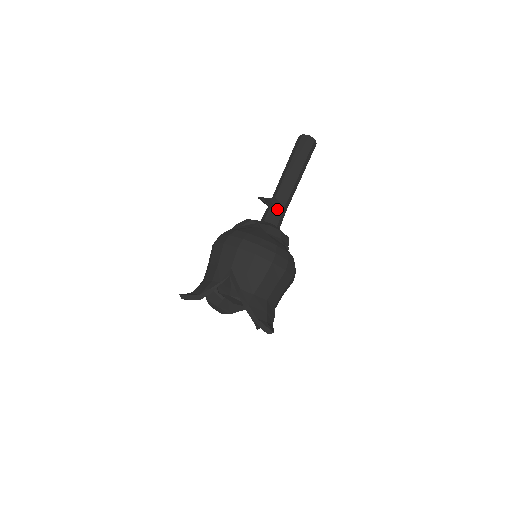
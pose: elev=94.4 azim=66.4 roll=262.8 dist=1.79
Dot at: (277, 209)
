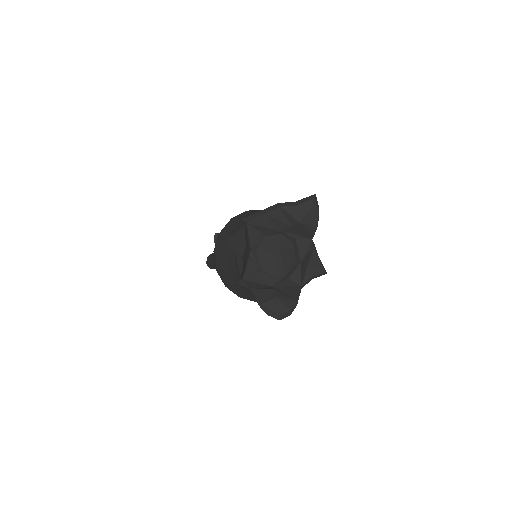
Dot at: occluded
